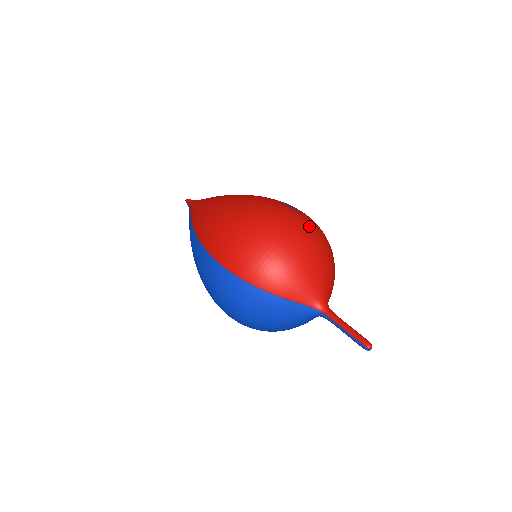
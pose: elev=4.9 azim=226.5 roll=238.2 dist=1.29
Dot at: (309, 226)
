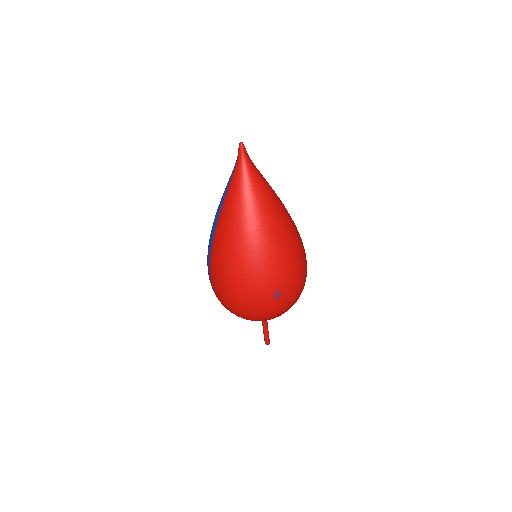
Dot at: (277, 312)
